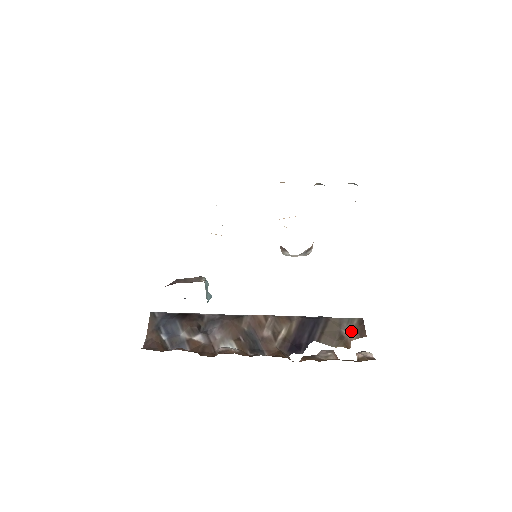
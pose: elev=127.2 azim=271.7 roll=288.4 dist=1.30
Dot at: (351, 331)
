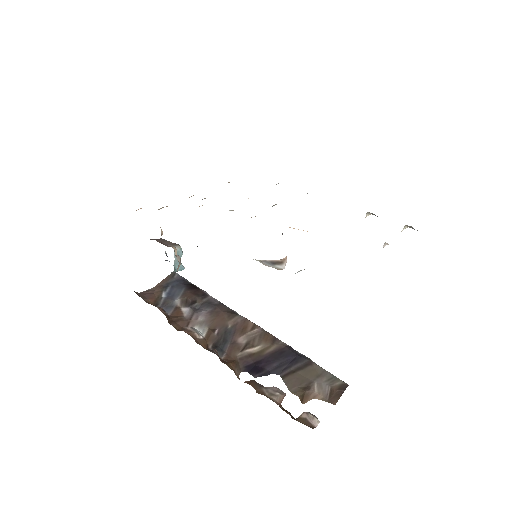
Dot at: (324, 389)
